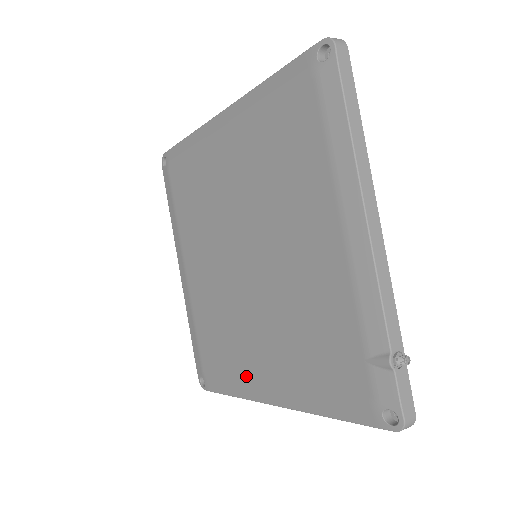
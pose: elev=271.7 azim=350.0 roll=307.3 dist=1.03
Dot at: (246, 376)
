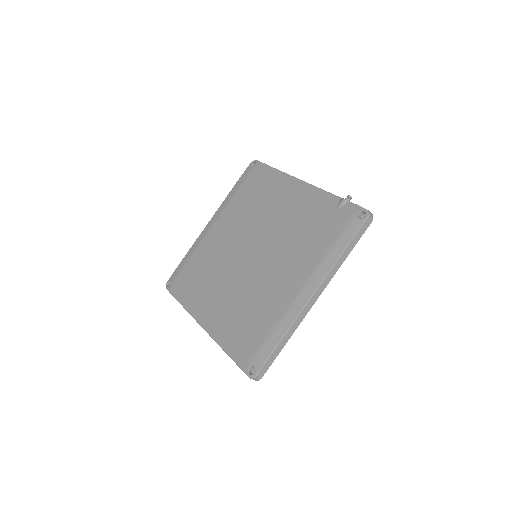
Dot at: (284, 307)
